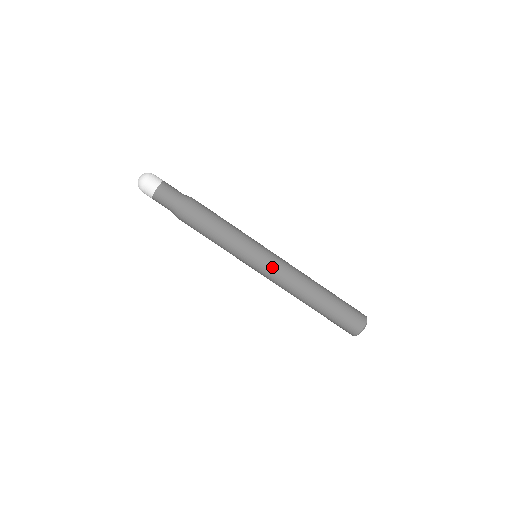
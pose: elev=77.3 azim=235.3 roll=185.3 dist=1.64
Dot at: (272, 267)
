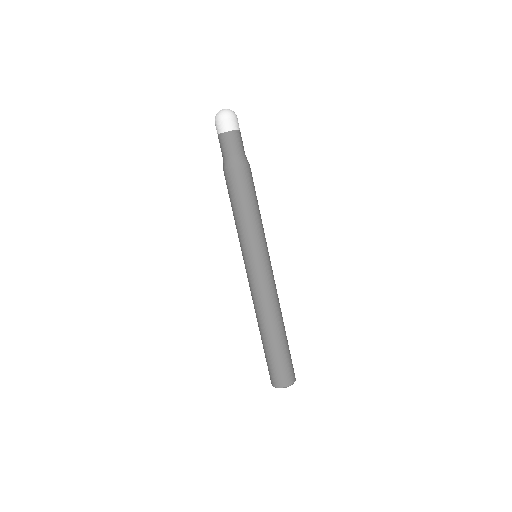
Dot at: (267, 275)
